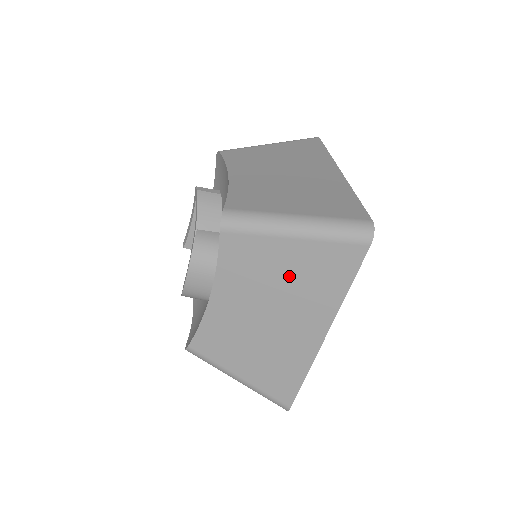
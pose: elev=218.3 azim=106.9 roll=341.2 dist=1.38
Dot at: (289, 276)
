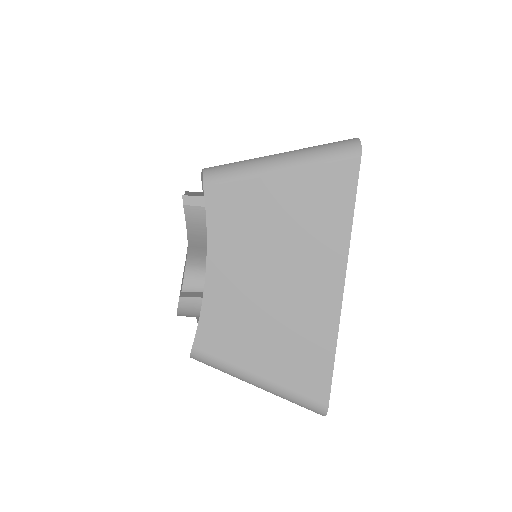
Dot at: occluded
